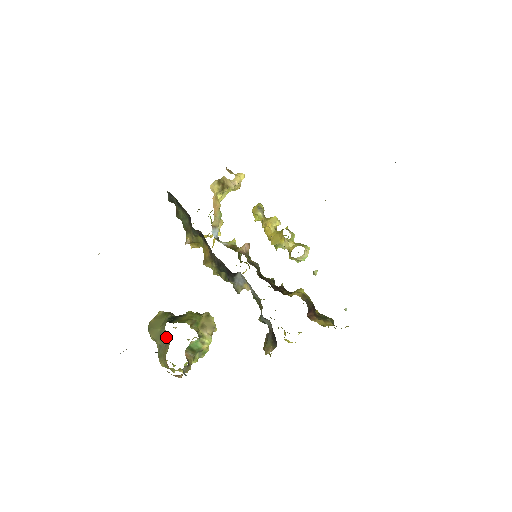
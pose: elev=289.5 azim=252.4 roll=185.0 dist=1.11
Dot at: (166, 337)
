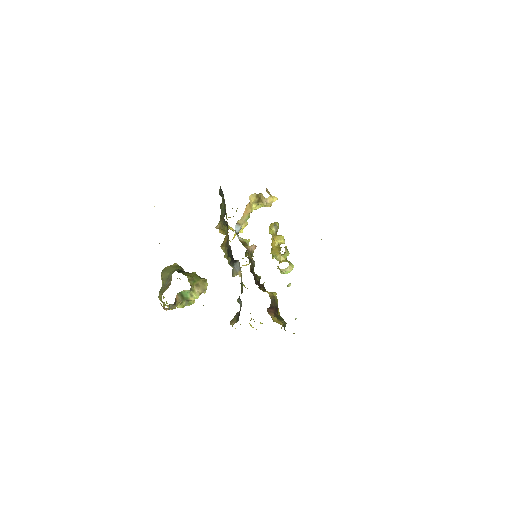
Dot at: (170, 280)
